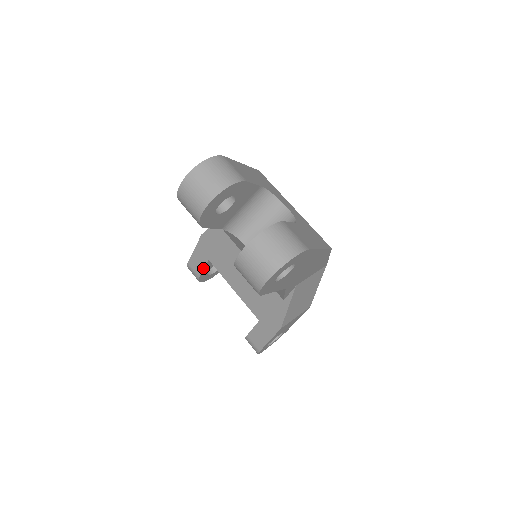
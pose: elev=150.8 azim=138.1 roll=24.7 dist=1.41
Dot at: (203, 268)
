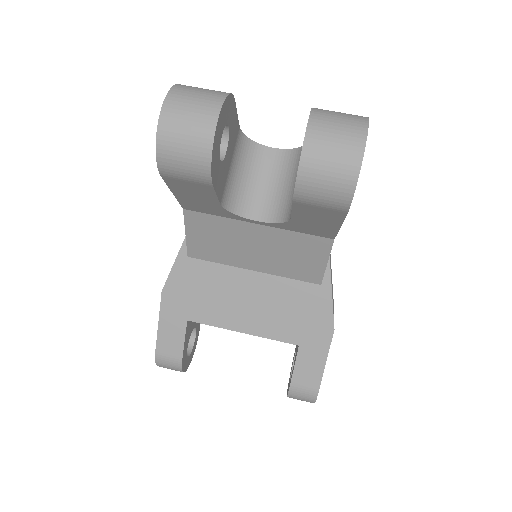
Dot at: (183, 340)
